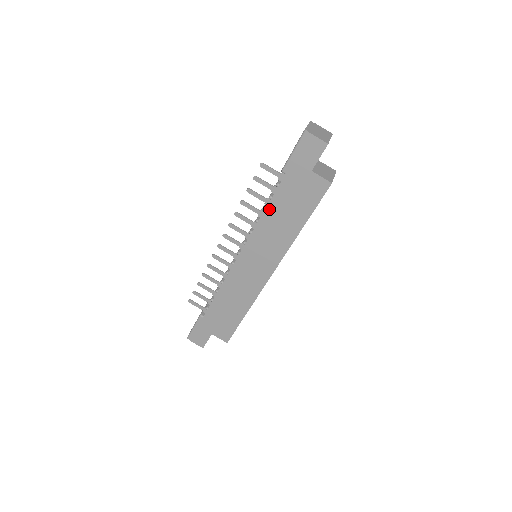
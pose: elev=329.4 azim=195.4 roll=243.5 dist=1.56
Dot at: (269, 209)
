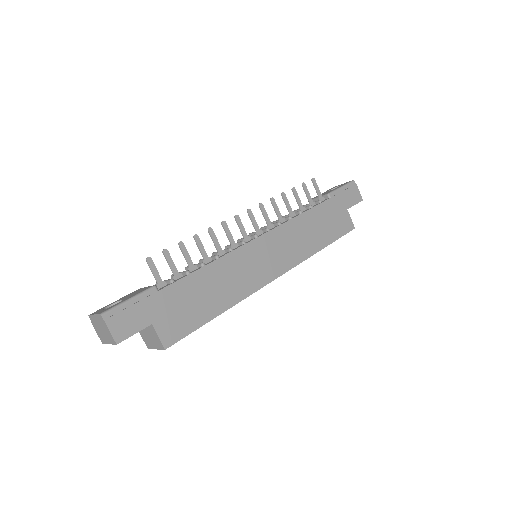
Dot at: (307, 214)
